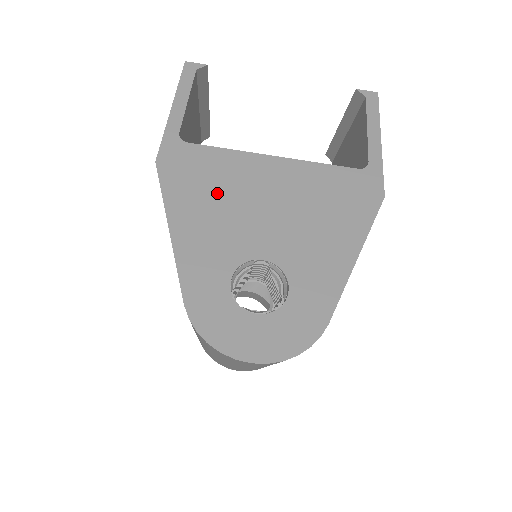
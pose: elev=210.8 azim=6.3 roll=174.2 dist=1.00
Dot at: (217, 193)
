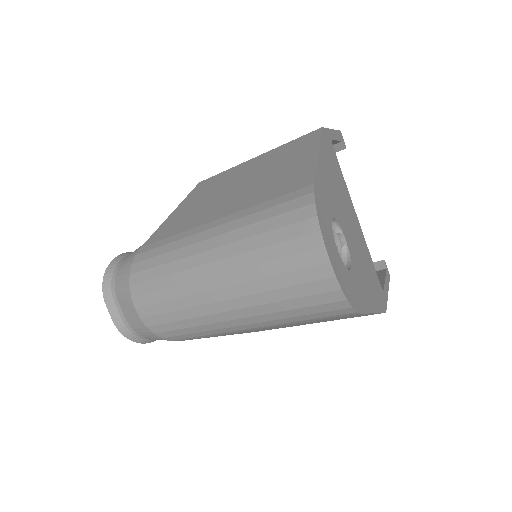
Dot at: (338, 183)
